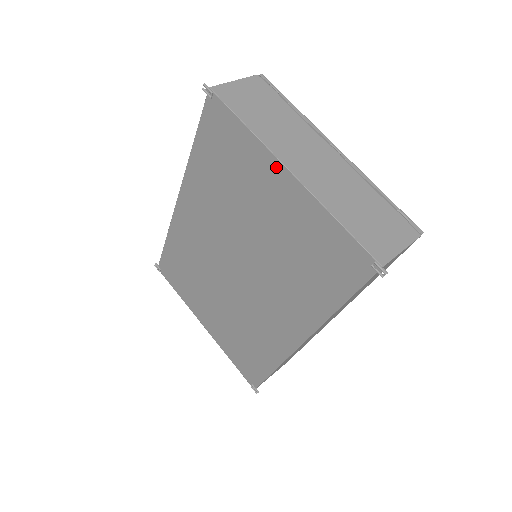
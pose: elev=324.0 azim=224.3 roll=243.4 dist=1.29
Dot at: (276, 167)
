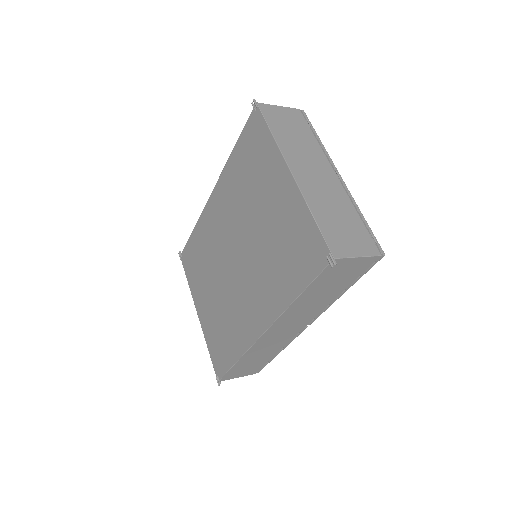
Dot at: (283, 168)
